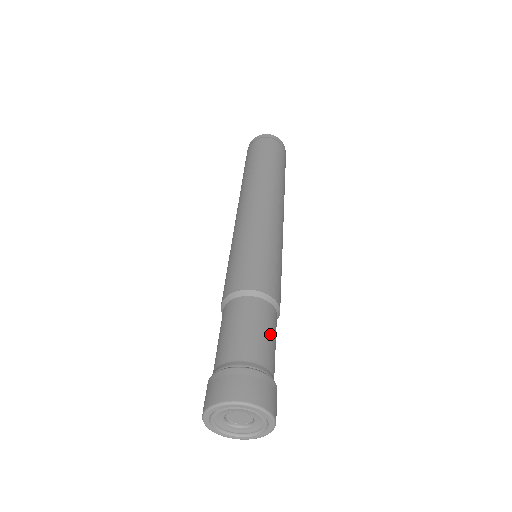
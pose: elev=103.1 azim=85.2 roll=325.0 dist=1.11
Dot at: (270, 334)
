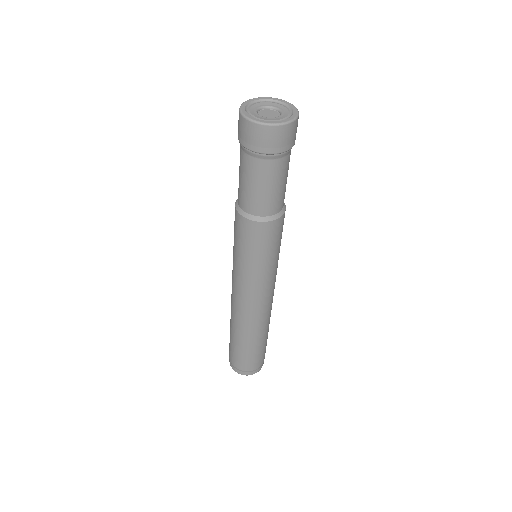
Dot at: occluded
